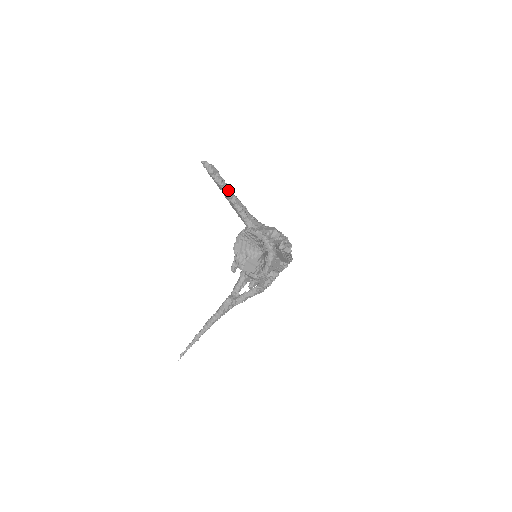
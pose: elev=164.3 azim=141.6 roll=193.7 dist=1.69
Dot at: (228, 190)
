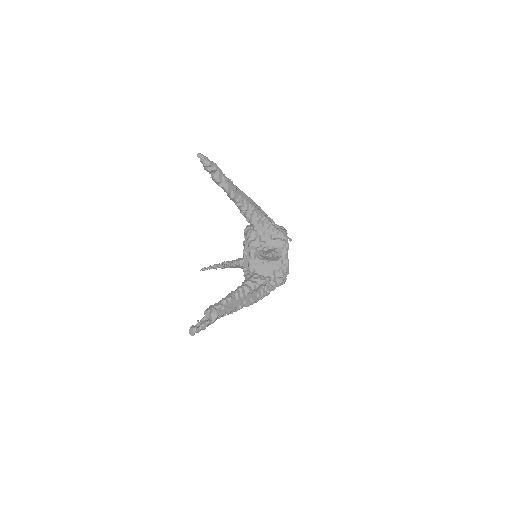
Dot at: (227, 192)
